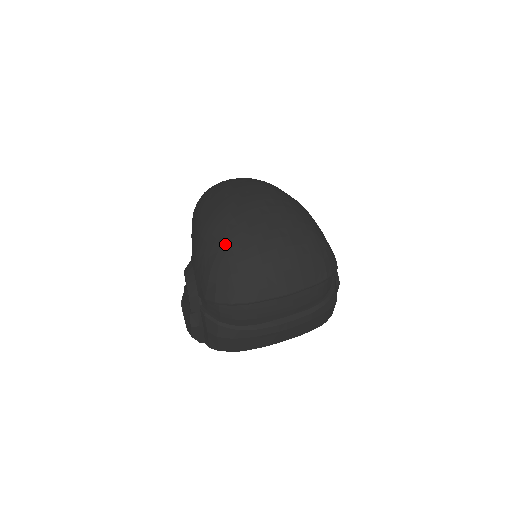
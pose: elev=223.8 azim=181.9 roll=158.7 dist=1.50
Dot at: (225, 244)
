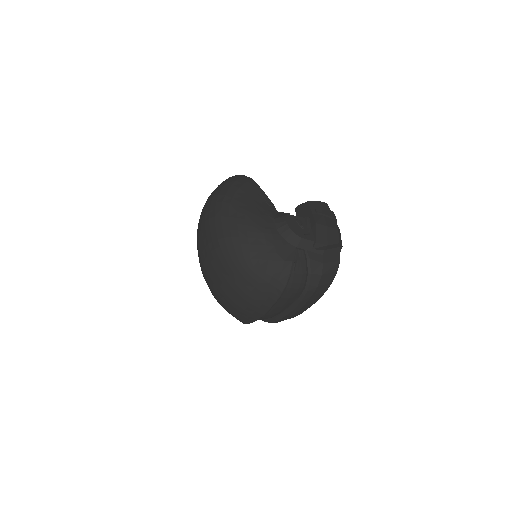
Dot at: (213, 295)
